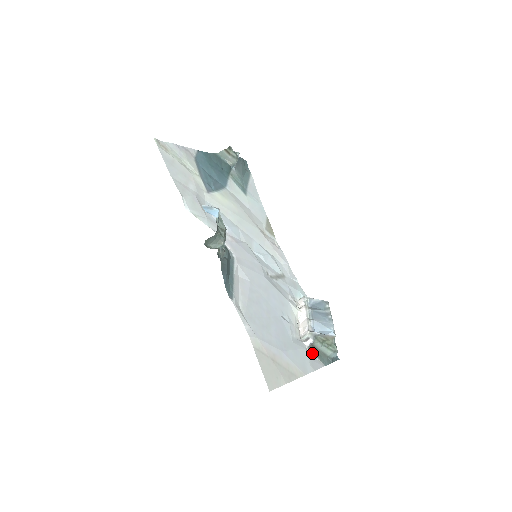
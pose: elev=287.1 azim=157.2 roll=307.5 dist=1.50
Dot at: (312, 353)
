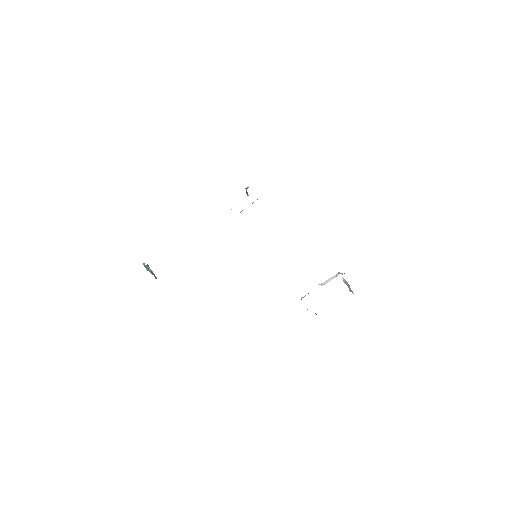
Dot at: occluded
